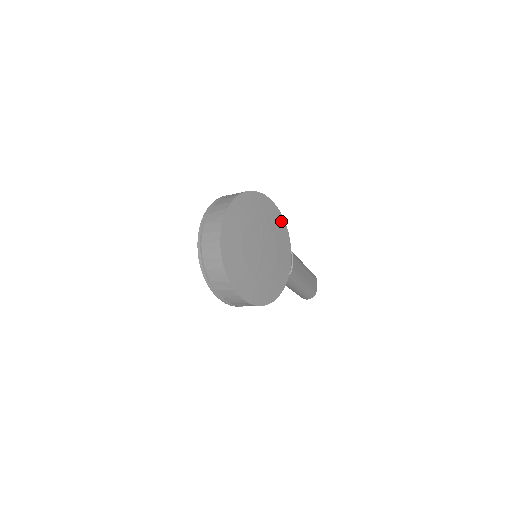
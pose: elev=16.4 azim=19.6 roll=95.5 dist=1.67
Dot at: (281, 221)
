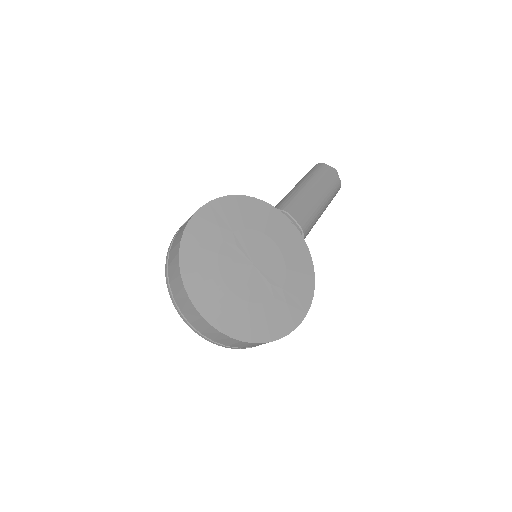
Dot at: (244, 203)
